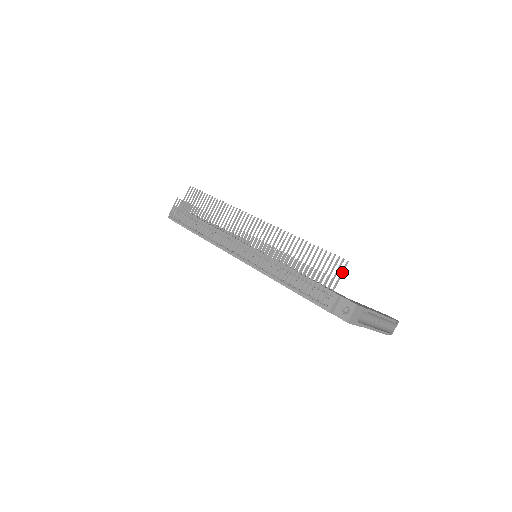
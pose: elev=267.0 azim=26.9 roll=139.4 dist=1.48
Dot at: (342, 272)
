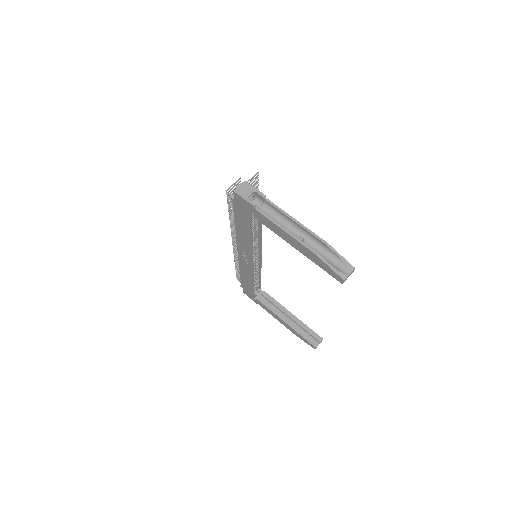
Dot at: (251, 178)
